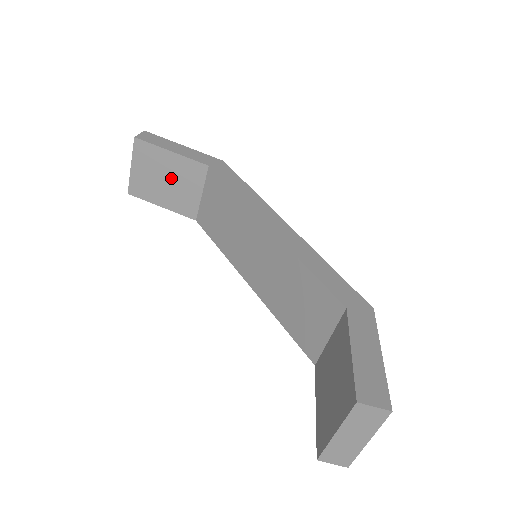
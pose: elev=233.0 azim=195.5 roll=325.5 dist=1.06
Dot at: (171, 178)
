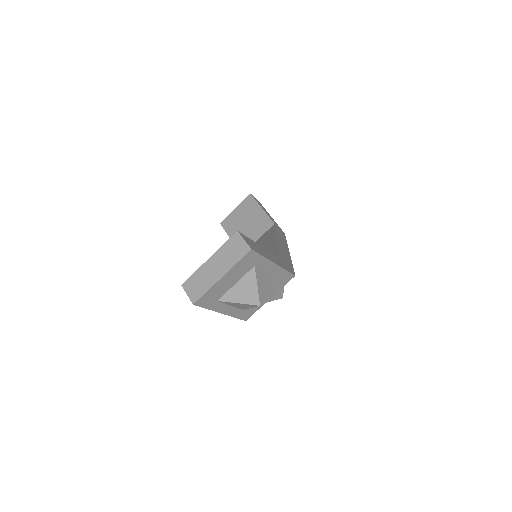
Dot at: (249, 223)
